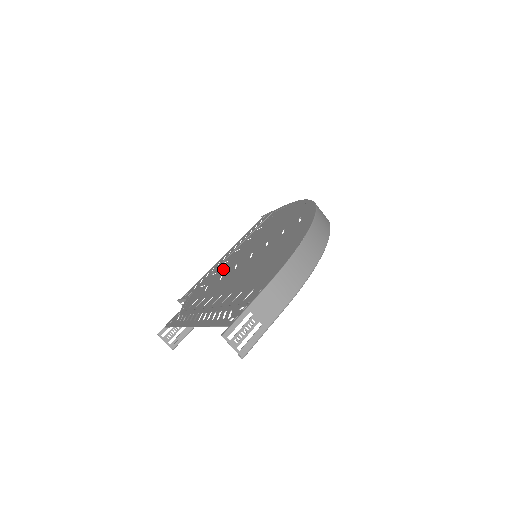
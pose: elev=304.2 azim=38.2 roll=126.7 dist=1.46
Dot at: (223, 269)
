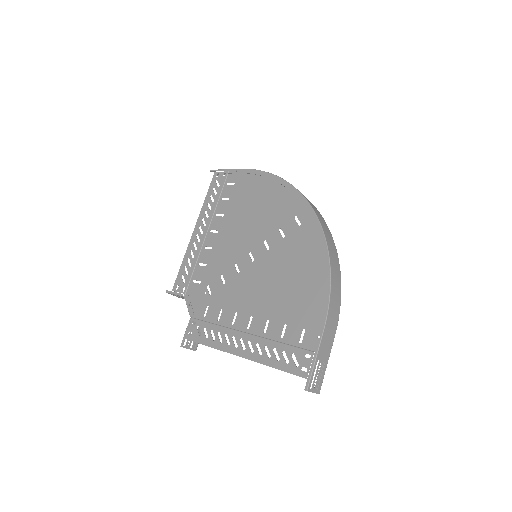
Dot at: (215, 263)
